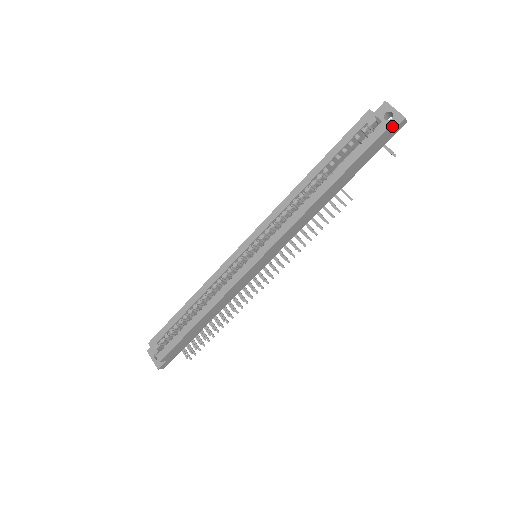
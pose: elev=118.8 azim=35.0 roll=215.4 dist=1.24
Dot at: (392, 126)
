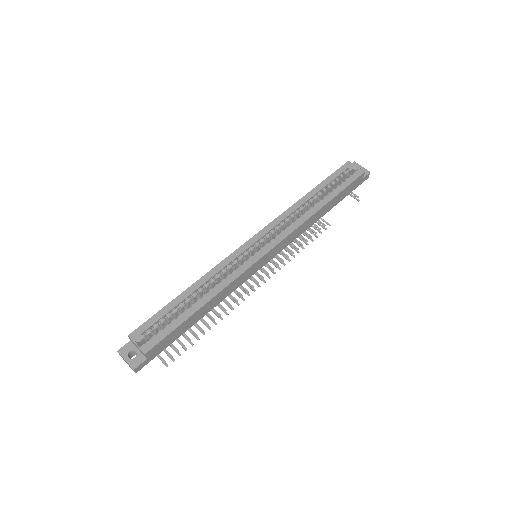
Dot at: occluded
